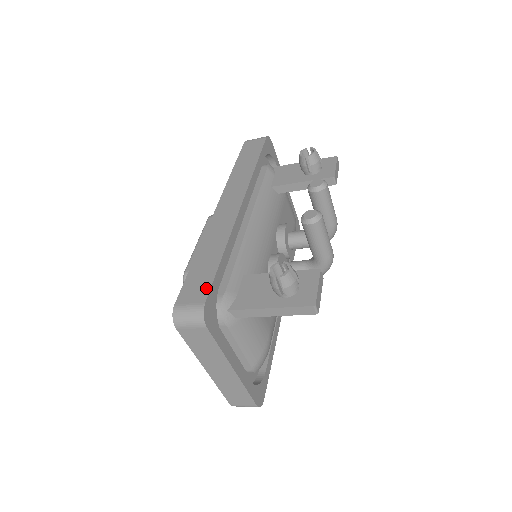
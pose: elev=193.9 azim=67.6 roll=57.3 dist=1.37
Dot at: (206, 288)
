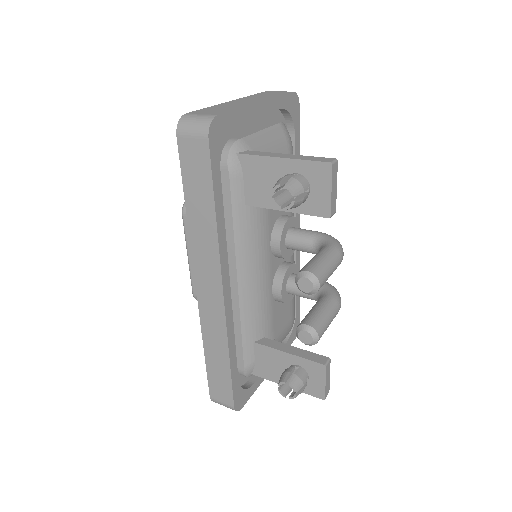
Dot at: (229, 394)
